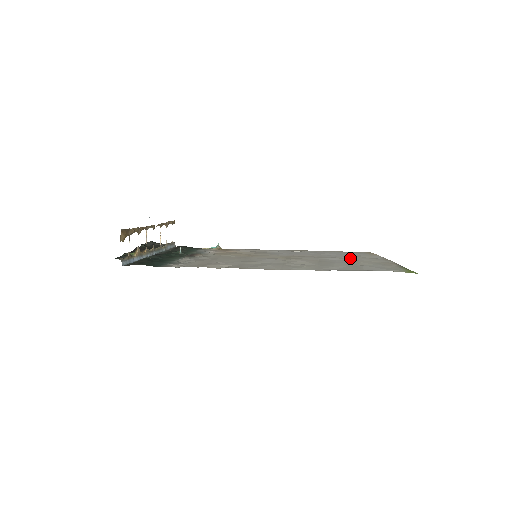
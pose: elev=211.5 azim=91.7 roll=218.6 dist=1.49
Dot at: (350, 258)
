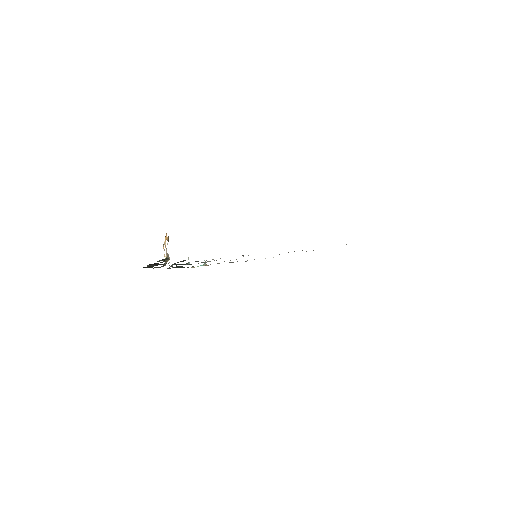
Dot at: occluded
